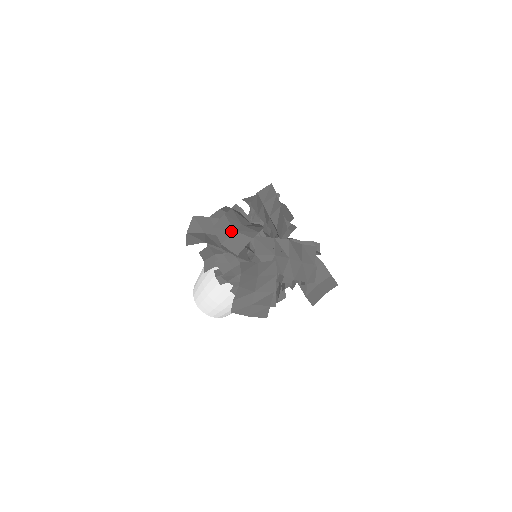
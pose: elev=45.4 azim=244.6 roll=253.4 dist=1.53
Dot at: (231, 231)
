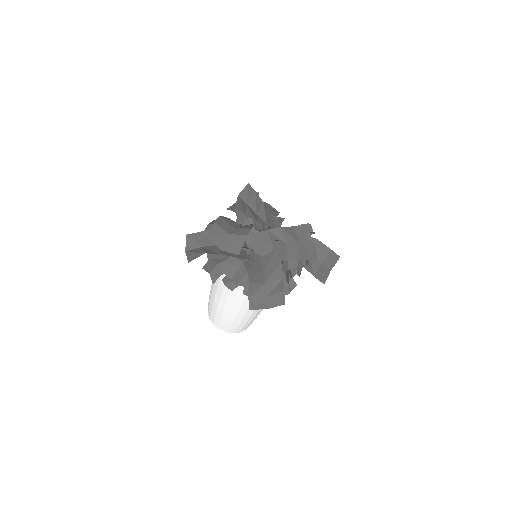
Dot at: (226, 235)
